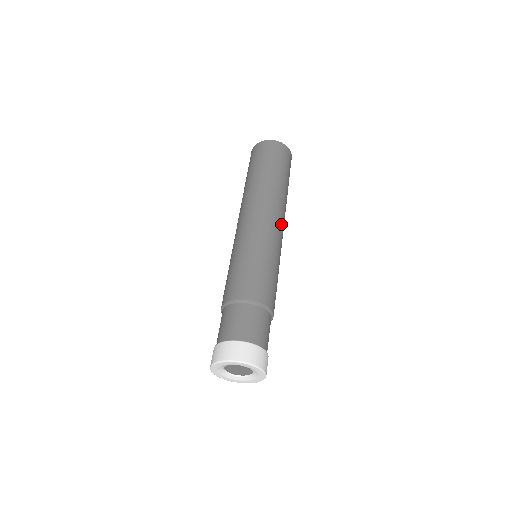
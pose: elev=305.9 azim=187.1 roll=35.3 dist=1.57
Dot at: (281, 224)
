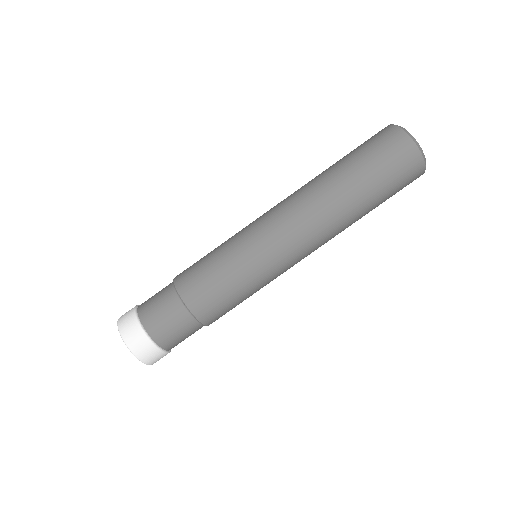
Dot at: occluded
